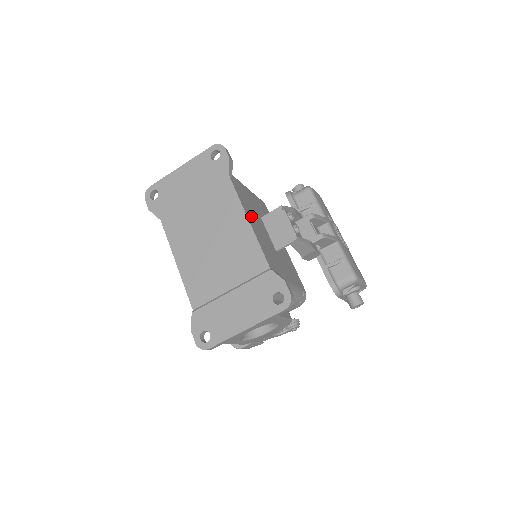
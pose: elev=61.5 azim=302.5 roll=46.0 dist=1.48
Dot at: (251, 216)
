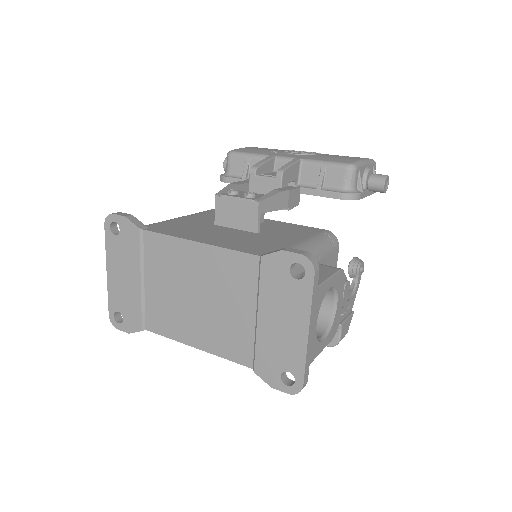
Dot at: (198, 235)
